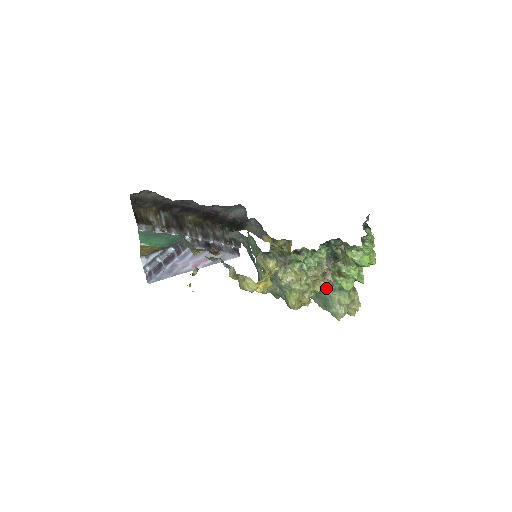
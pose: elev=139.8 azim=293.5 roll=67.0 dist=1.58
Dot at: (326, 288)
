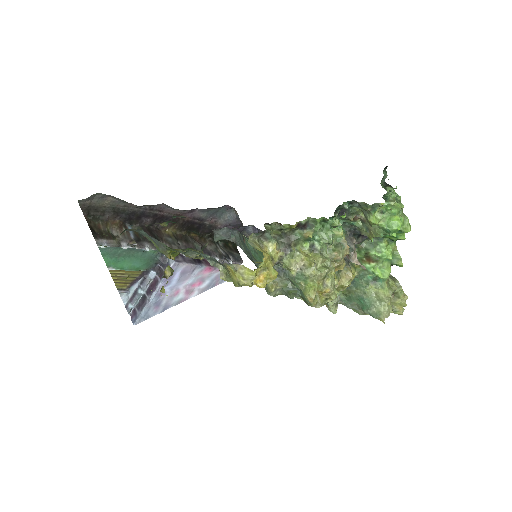
Dot at: (356, 283)
